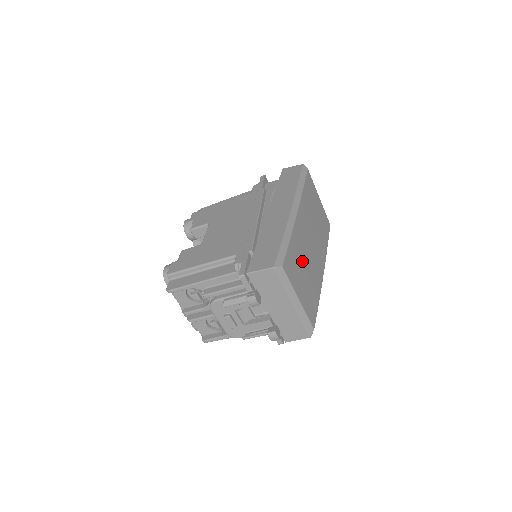
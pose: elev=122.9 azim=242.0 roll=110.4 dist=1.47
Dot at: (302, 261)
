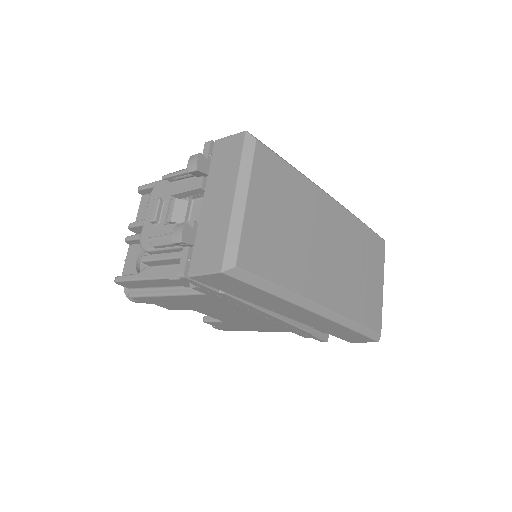
Dot at: (293, 212)
